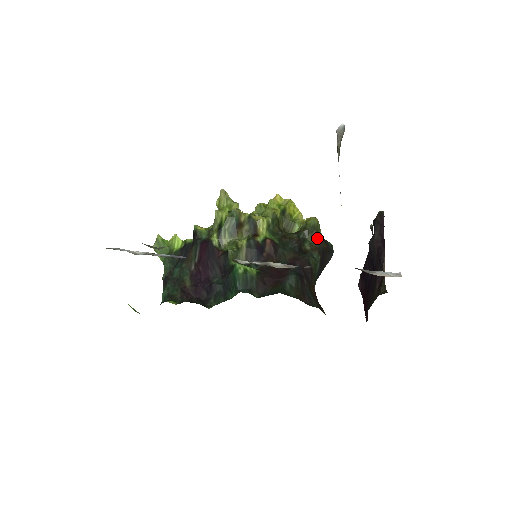
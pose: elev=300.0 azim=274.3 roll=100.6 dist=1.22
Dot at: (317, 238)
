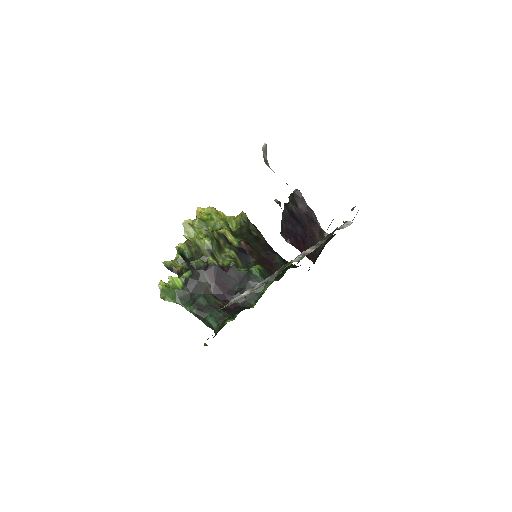
Dot at: (252, 225)
